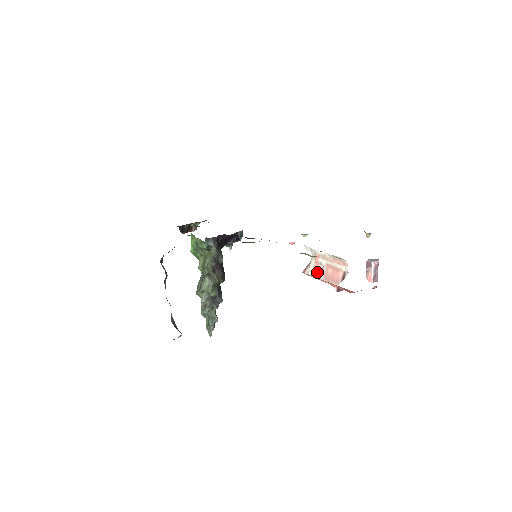
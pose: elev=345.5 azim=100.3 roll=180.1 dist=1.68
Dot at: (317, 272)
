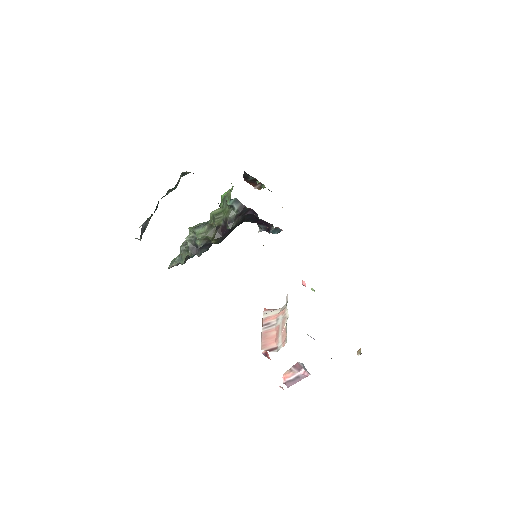
Dot at: (268, 322)
